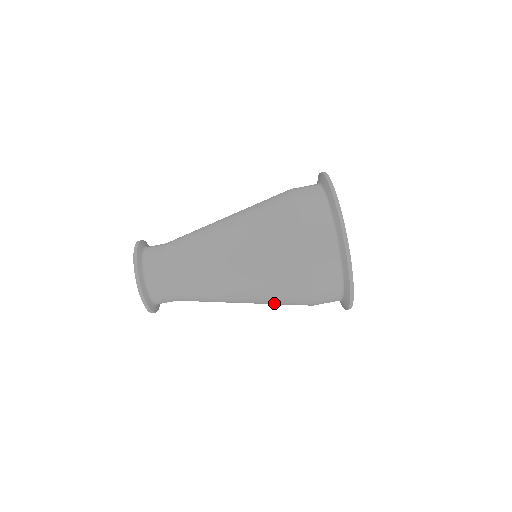
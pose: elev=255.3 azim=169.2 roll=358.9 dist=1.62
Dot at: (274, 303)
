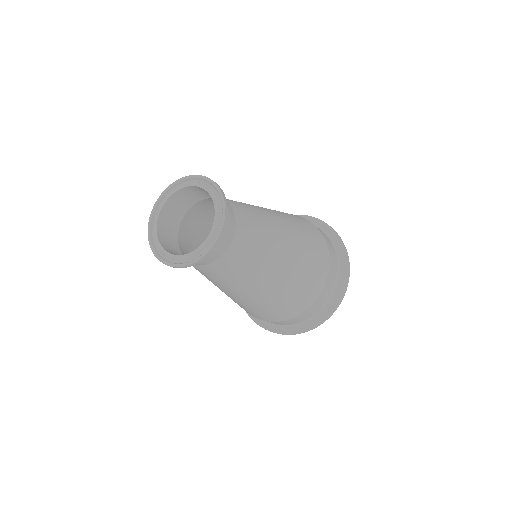
Dot at: (305, 268)
